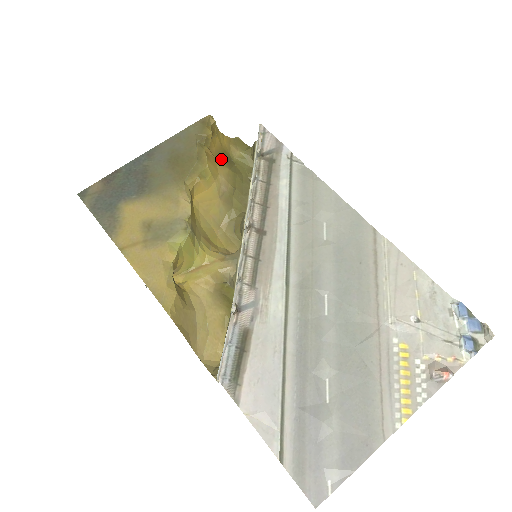
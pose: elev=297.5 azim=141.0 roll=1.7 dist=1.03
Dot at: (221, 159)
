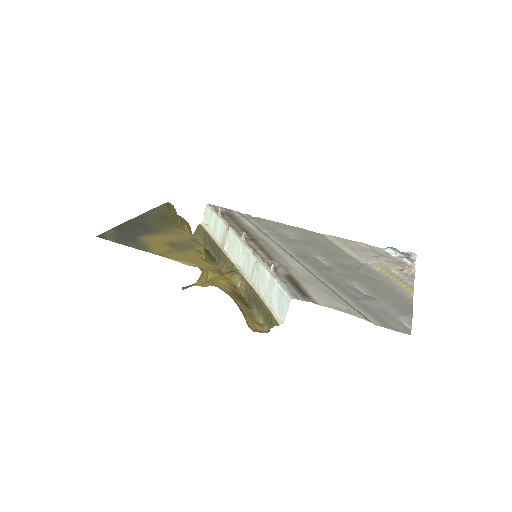
Dot at: occluded
